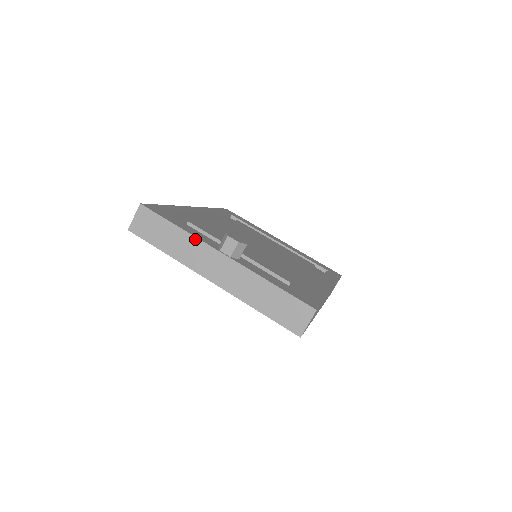
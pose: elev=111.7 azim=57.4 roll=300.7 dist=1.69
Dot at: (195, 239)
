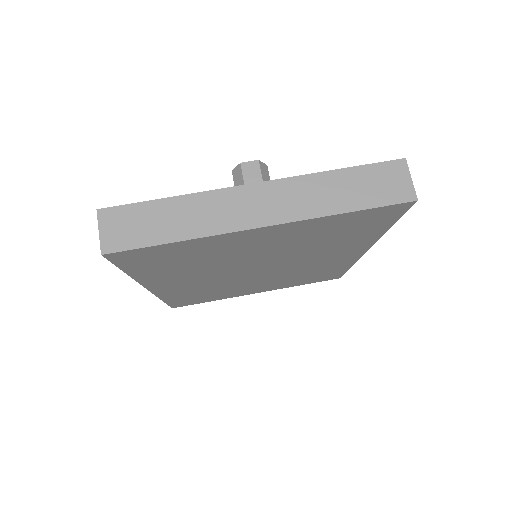
Dot at: (204, 194)
